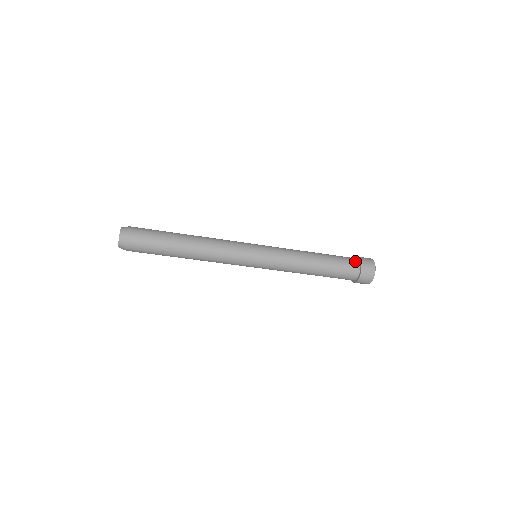
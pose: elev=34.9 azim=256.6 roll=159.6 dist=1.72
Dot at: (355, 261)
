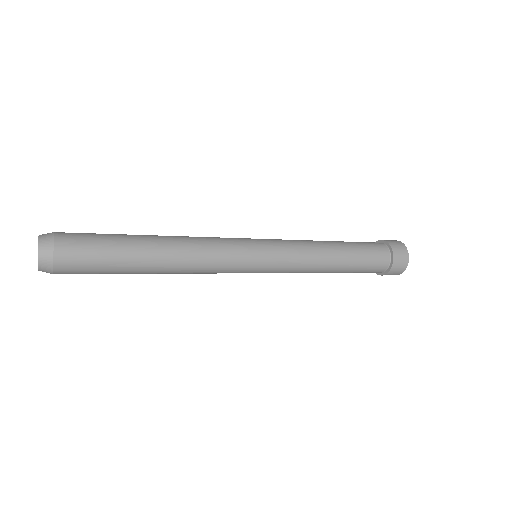
Dot at: (385, 251)
